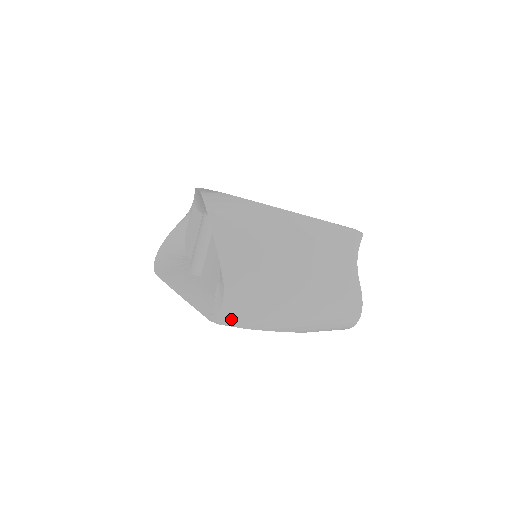
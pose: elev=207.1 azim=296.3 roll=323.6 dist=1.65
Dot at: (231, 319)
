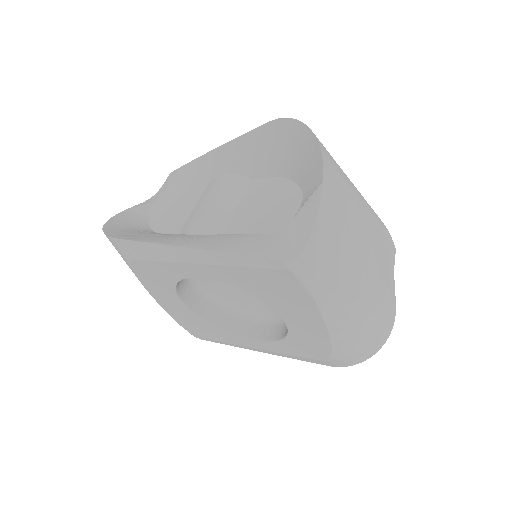
Dot at: (309, 268)
